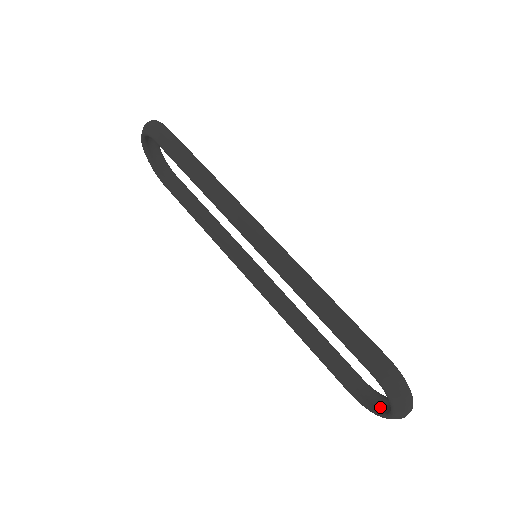
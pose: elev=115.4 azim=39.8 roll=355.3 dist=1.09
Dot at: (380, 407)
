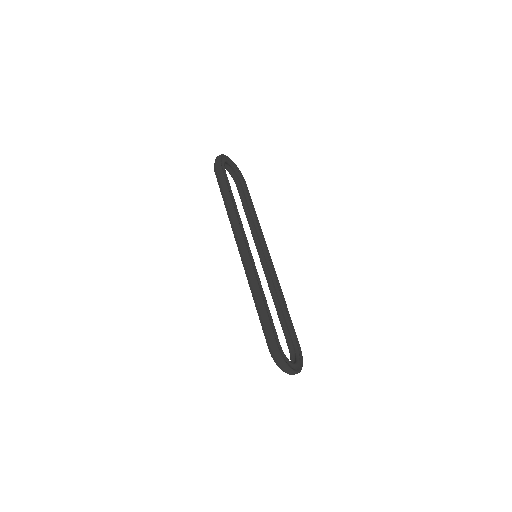
Dot at: occluded
